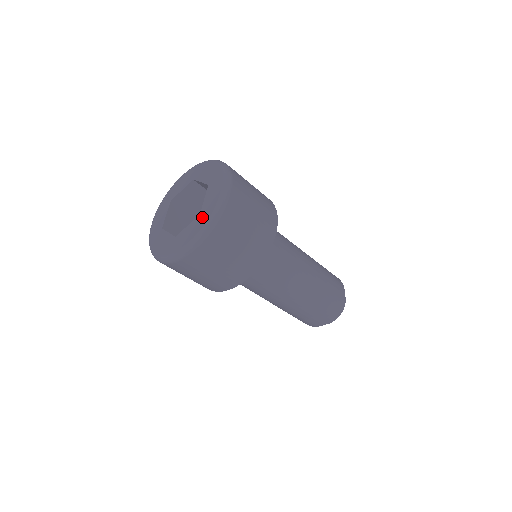
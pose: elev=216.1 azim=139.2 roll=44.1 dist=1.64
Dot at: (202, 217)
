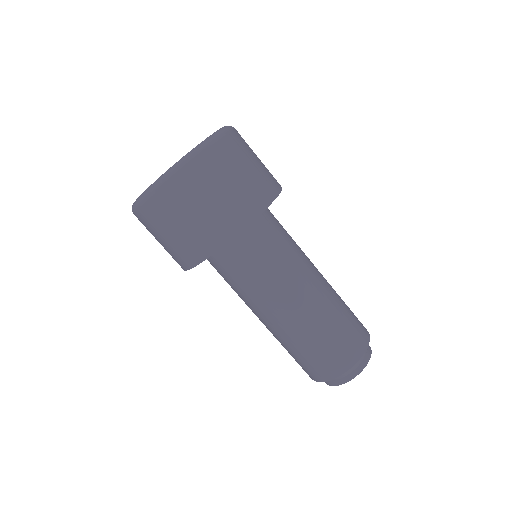
Dot at: occluded
